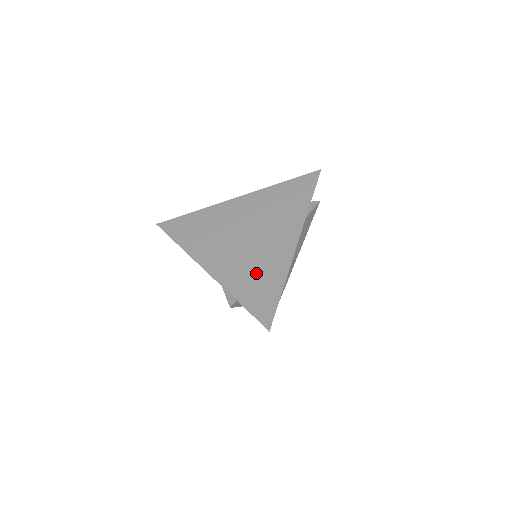
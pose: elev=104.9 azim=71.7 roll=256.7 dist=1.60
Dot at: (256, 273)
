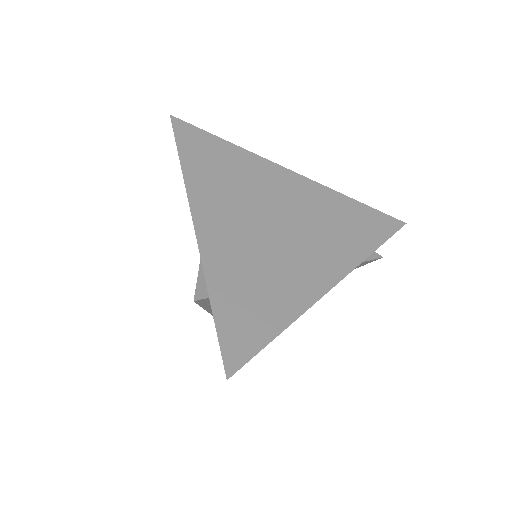
Dot at: (259, 282)
